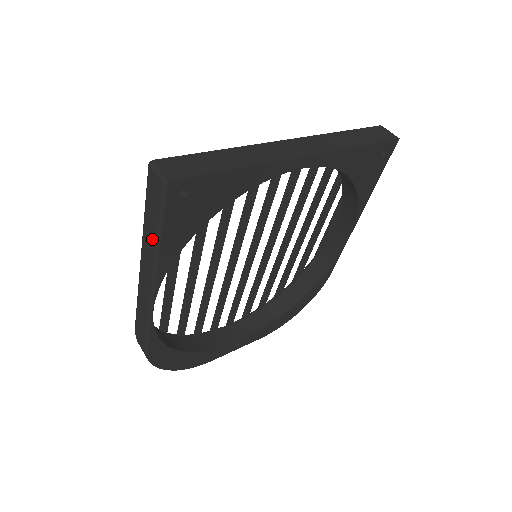
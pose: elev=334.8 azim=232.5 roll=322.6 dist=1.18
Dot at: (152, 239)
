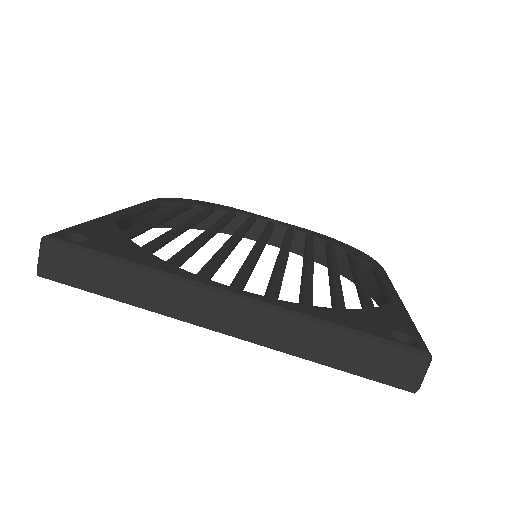
Dot at: occluded
